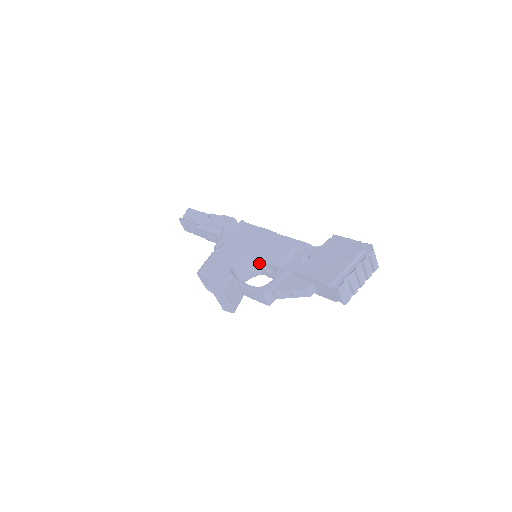
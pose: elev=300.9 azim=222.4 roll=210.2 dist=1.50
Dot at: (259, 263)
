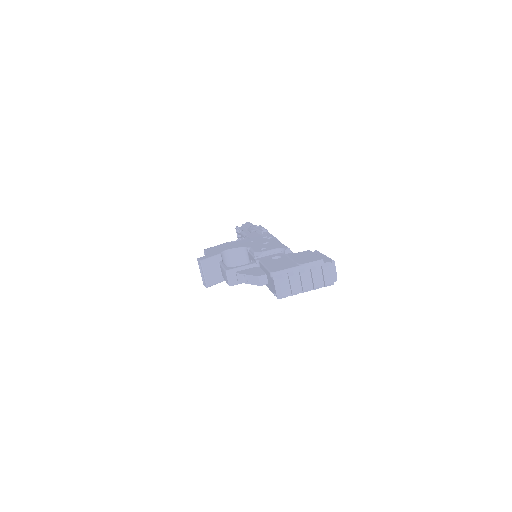
Dot at: (249, 257)
